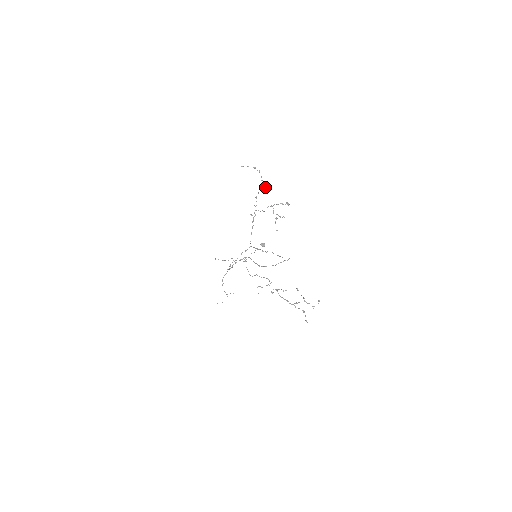
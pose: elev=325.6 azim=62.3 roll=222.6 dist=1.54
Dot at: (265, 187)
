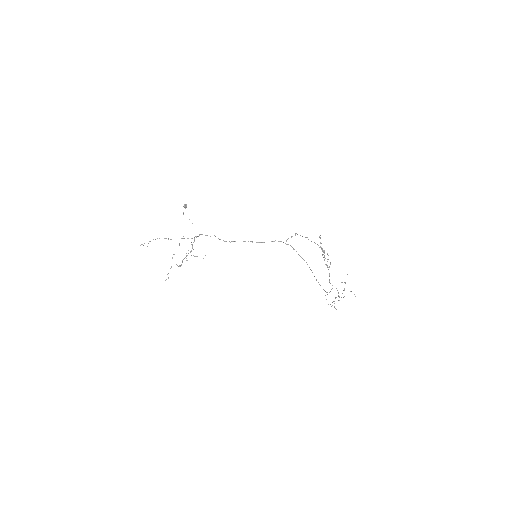
Dot at: (324, 252)
